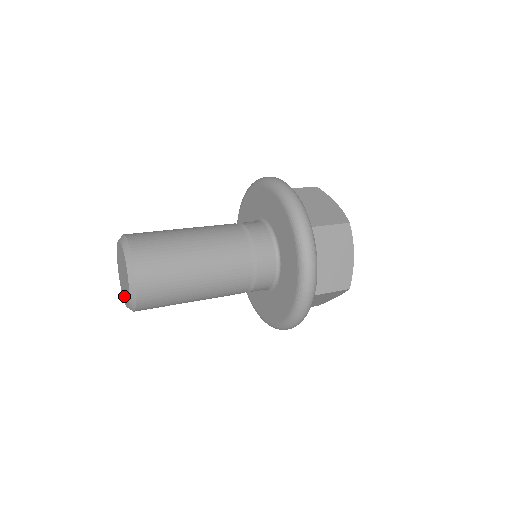
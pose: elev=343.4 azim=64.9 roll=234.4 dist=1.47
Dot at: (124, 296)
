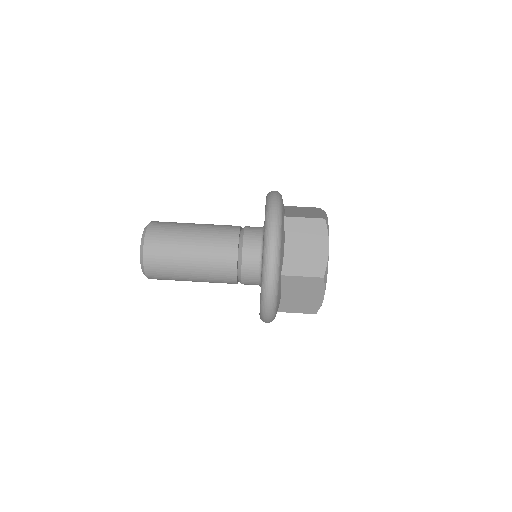
Dot at: occluded
